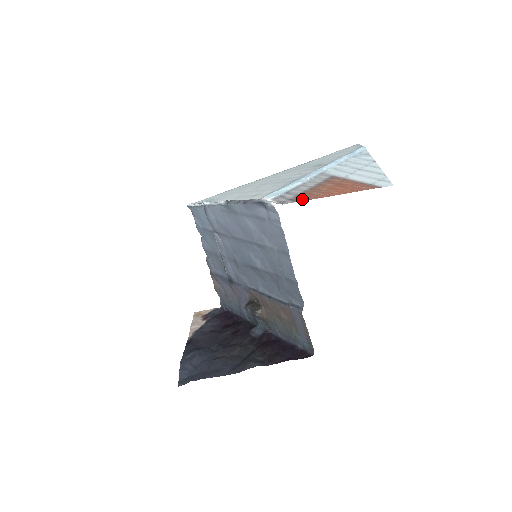
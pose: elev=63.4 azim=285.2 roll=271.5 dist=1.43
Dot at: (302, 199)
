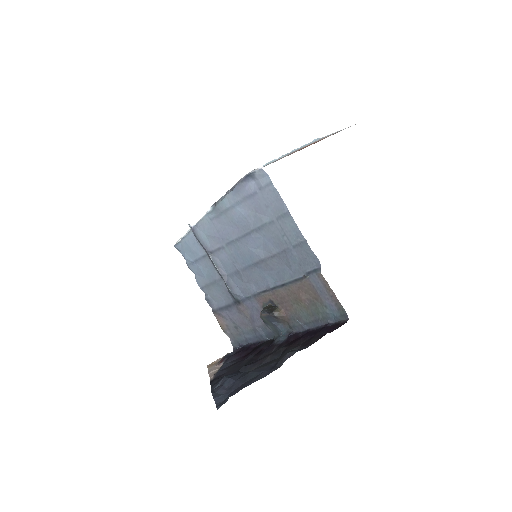
Dot at: occluded
